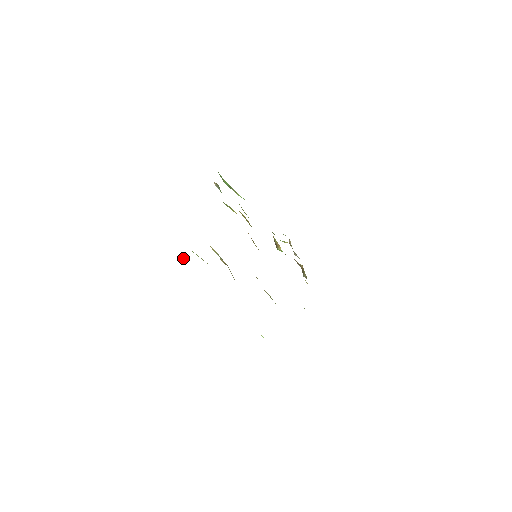
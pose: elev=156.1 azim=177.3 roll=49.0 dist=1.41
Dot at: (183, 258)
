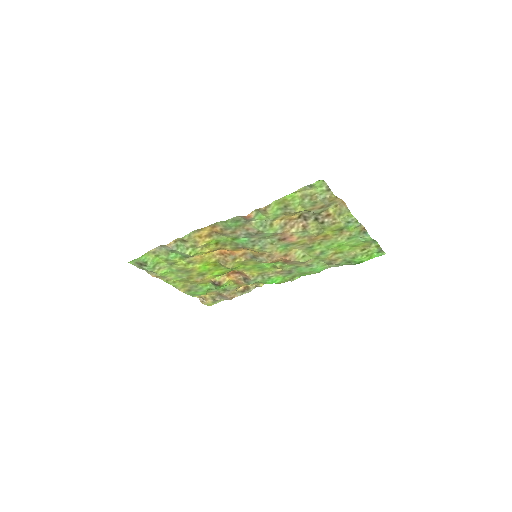
Dot at: (322, 182)
